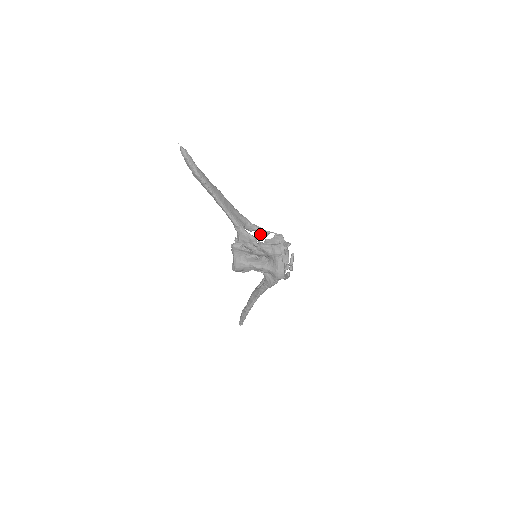
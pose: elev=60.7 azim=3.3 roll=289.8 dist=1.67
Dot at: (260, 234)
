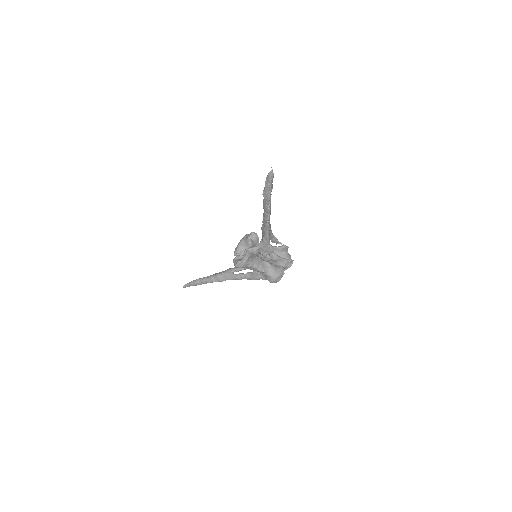
Dot at: occluded
